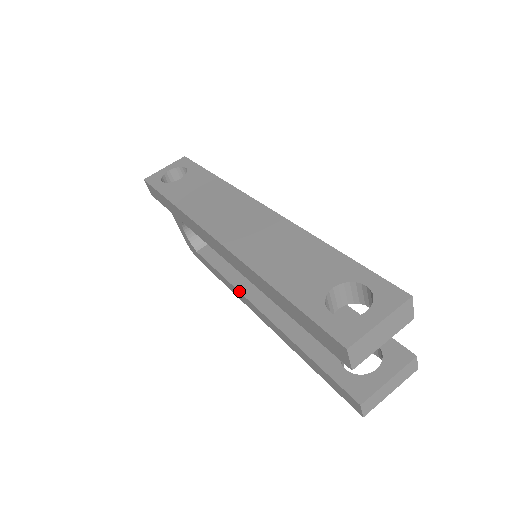
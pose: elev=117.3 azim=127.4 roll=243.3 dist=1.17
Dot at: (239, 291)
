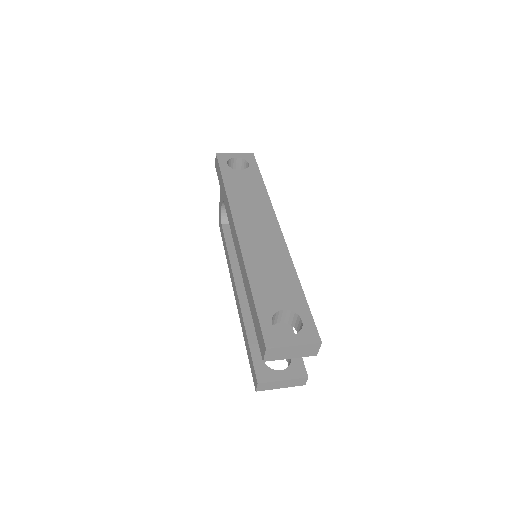
Dot at: (232, 270)
